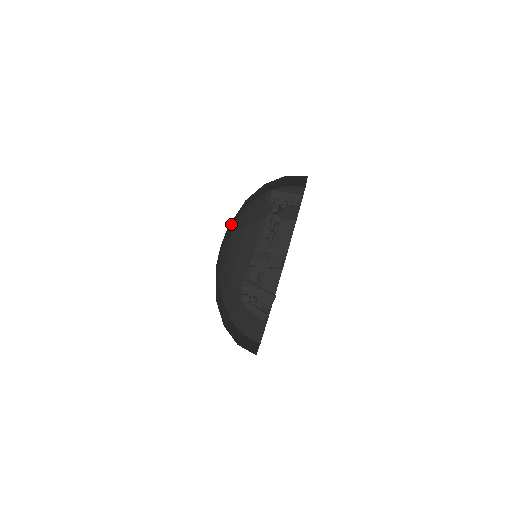
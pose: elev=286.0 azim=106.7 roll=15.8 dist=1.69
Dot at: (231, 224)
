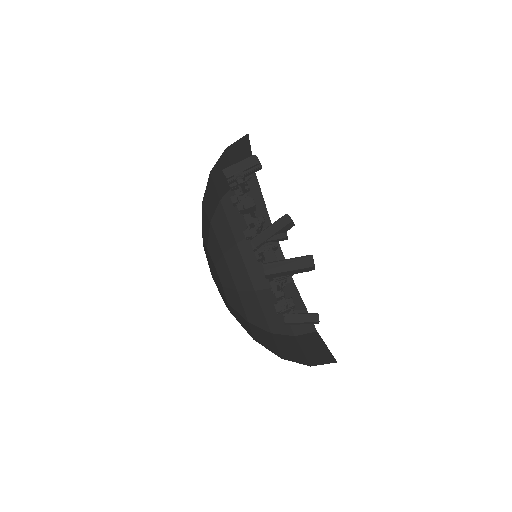
Dot at: occluded
